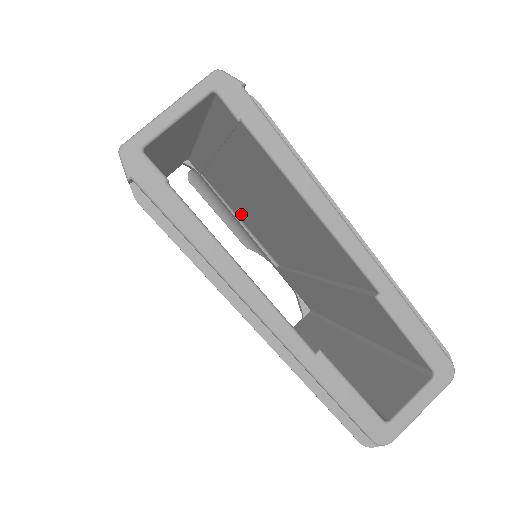
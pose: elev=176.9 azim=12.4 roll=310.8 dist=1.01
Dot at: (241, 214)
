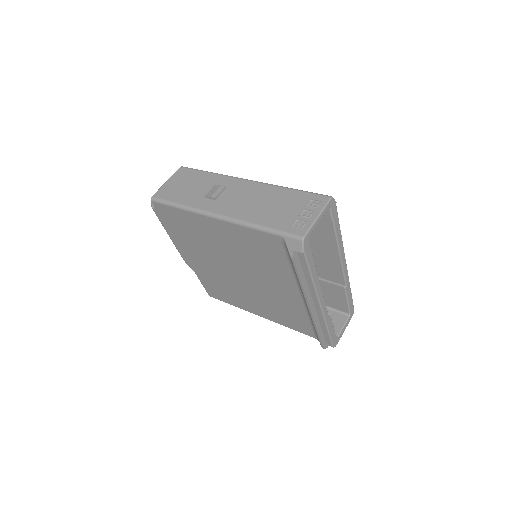
Dot at: occluded
